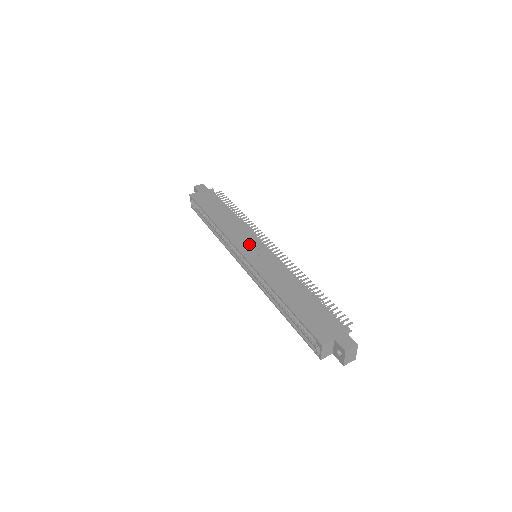
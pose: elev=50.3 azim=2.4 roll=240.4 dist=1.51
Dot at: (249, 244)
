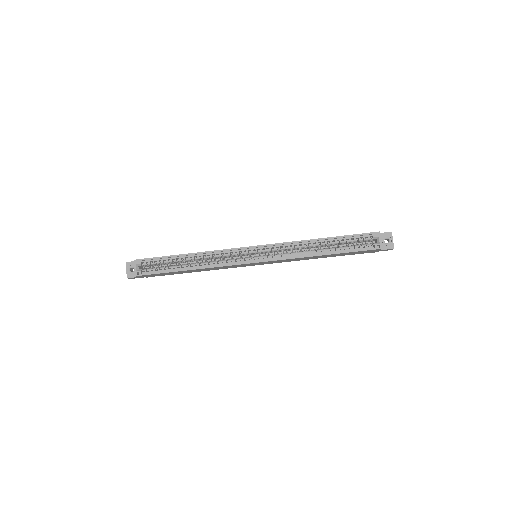
Dot at: occluded
